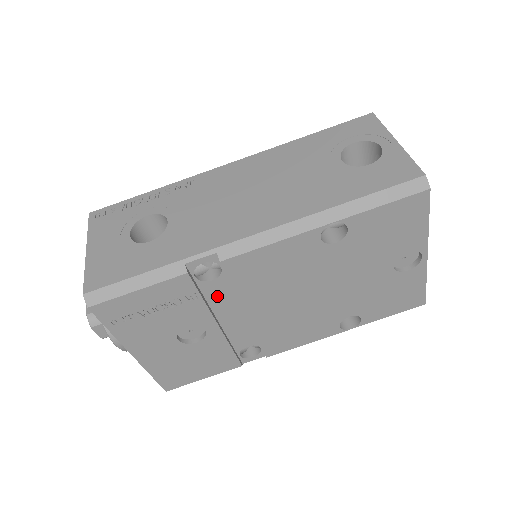
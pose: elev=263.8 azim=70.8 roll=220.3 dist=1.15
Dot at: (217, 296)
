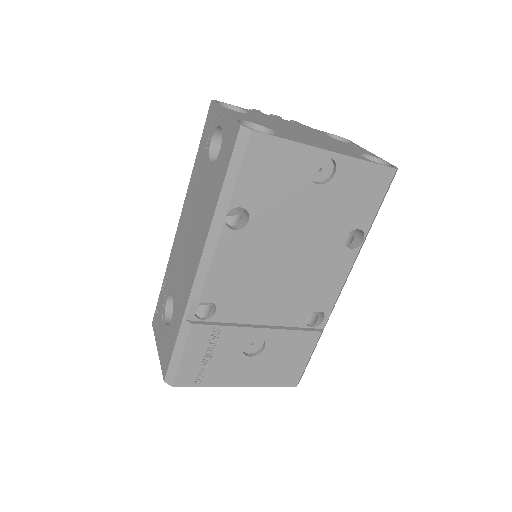
Dot at: (234, 315)
